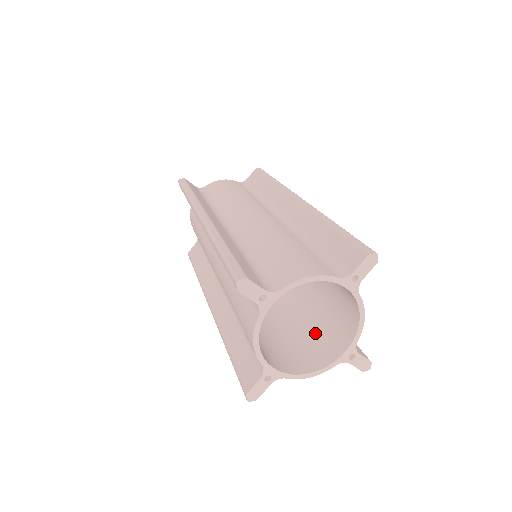
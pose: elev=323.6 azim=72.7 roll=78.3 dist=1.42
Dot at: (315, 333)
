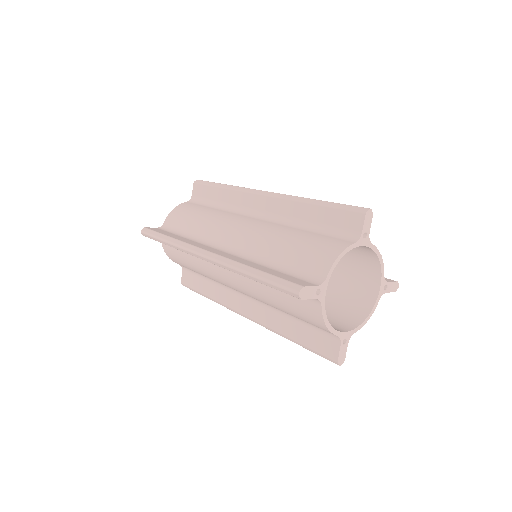
Dot at: (345, 287)
